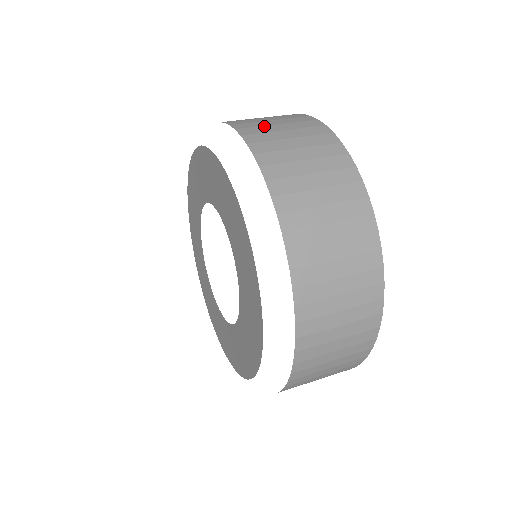
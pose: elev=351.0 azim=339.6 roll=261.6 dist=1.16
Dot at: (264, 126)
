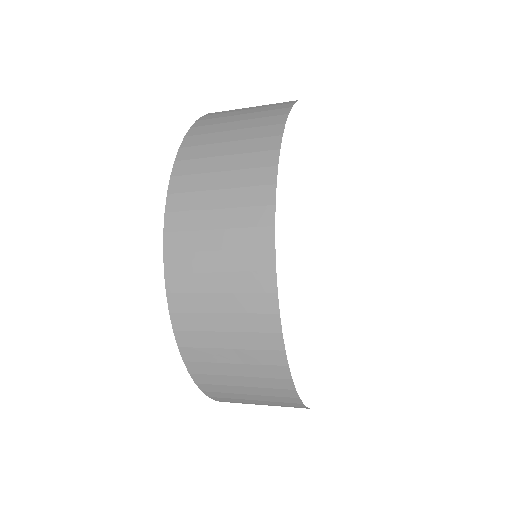
Dot at: occluded
